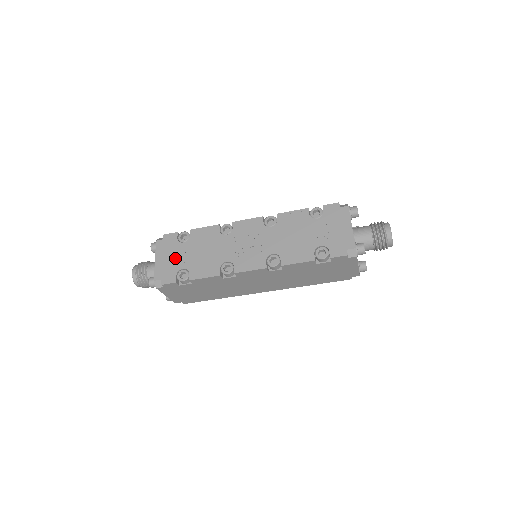
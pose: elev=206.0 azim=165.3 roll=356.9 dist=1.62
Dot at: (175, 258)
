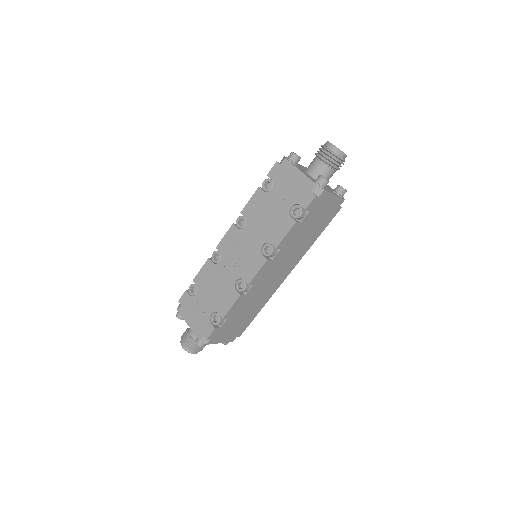
Dot at: (200, 311)
